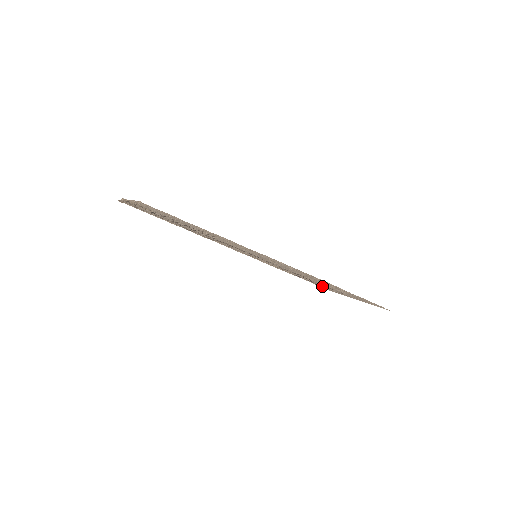
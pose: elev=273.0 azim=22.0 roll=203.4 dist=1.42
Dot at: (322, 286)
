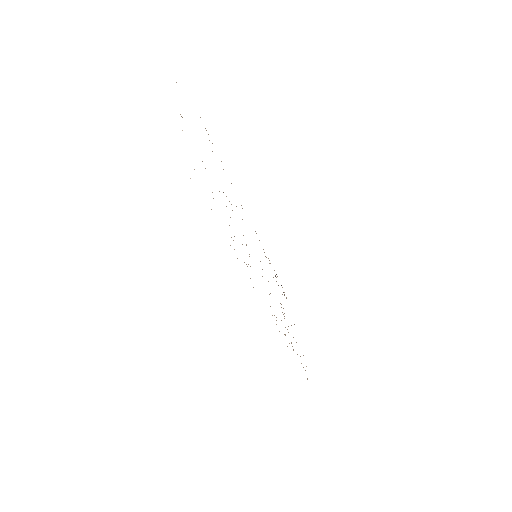
Dot at: occluded
